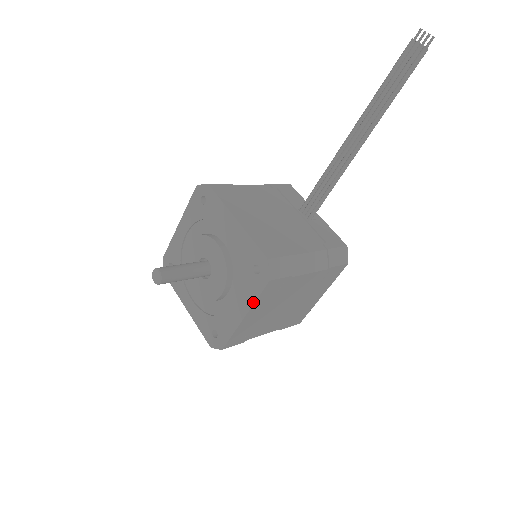
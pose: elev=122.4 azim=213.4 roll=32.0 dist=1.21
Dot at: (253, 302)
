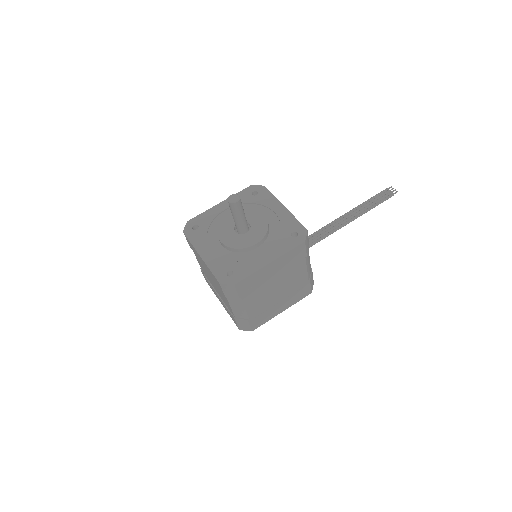
Dot at: (284, 253)
